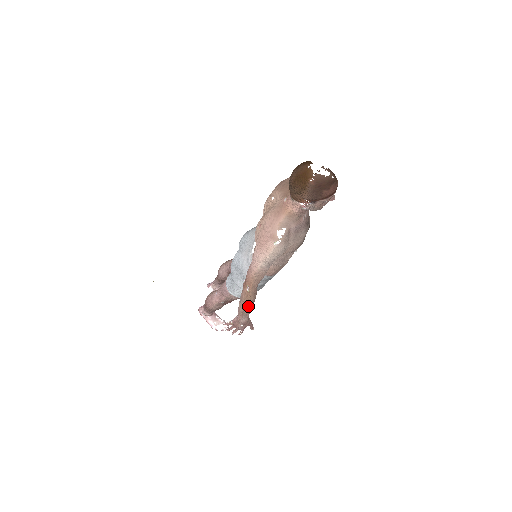
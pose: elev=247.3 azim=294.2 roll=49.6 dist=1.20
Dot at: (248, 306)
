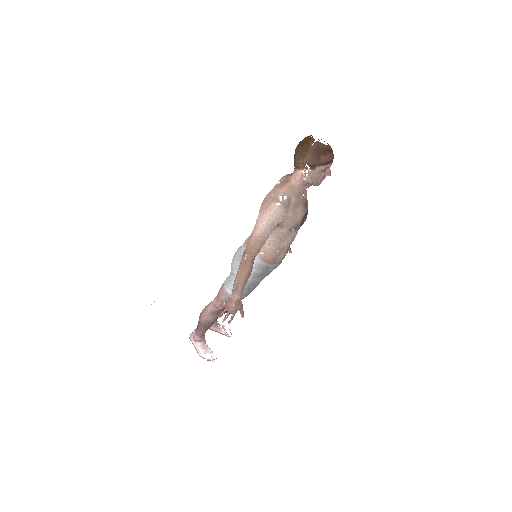
Dot at: (243, 278)
